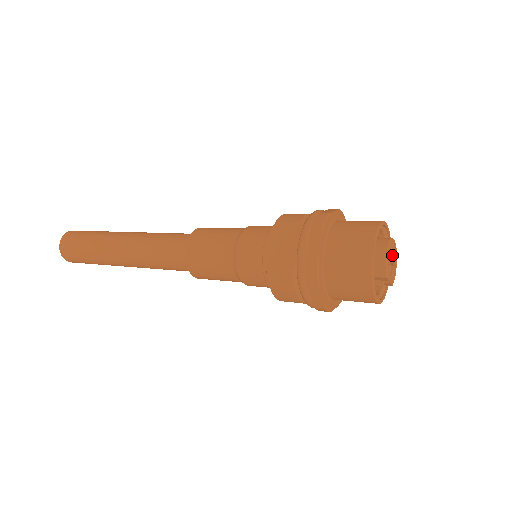
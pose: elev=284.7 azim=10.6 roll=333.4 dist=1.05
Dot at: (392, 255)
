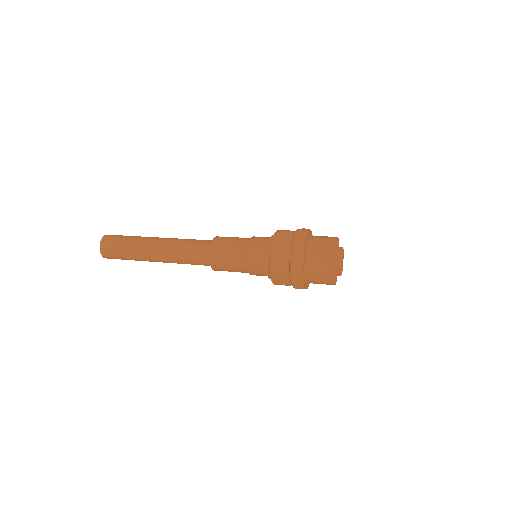
Dot at: (342, 258)
